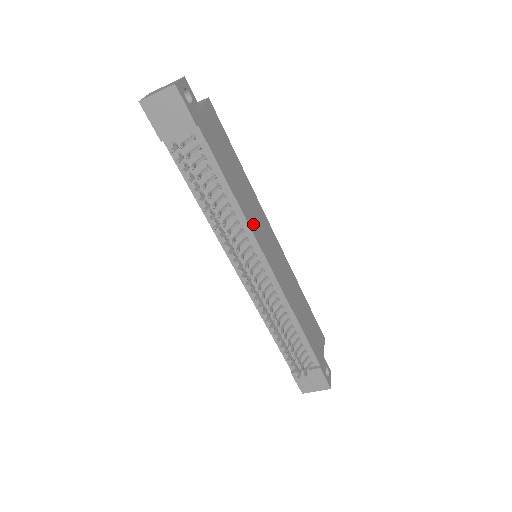
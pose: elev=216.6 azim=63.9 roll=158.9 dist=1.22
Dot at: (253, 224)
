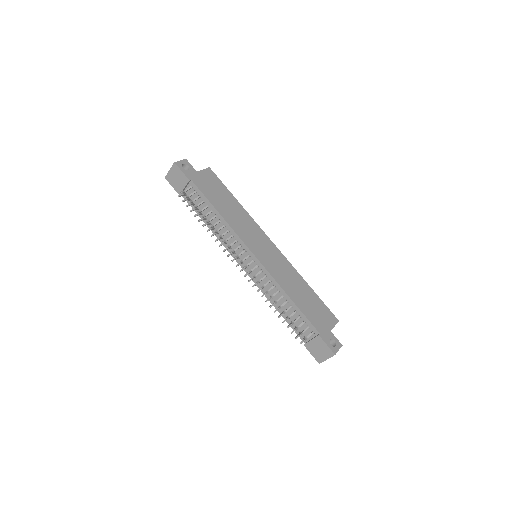
Dot at: (241, 232)
